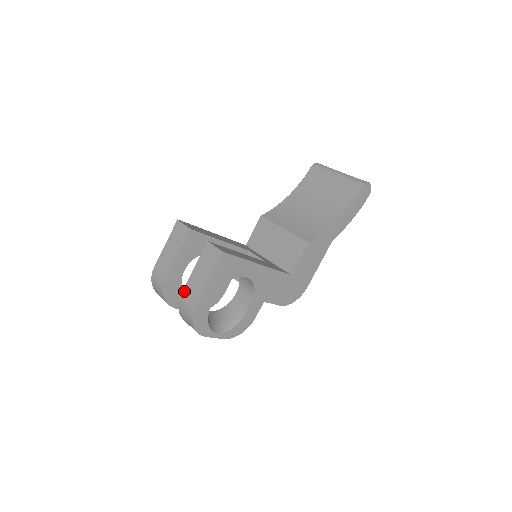
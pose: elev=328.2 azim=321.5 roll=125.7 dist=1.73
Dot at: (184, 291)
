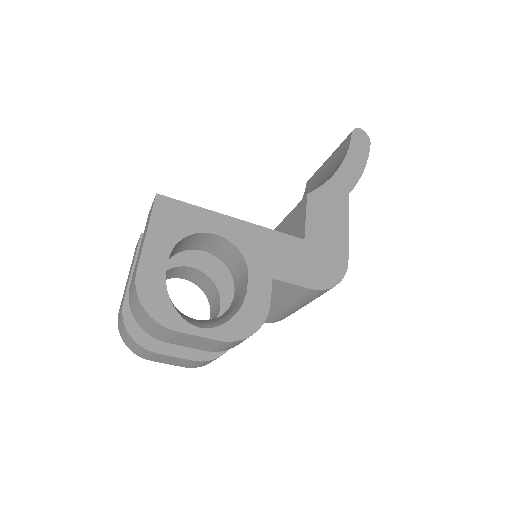
Dot at: (131, 281)
